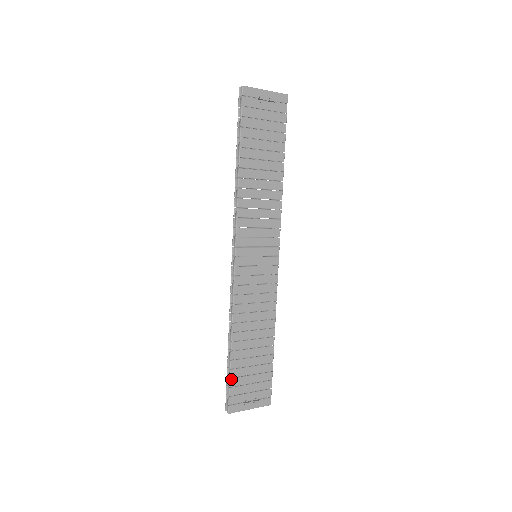
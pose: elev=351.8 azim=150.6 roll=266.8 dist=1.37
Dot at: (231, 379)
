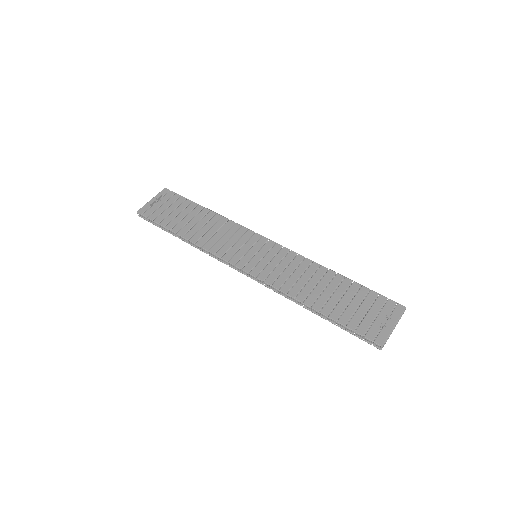
Dot at: (347, 326)
